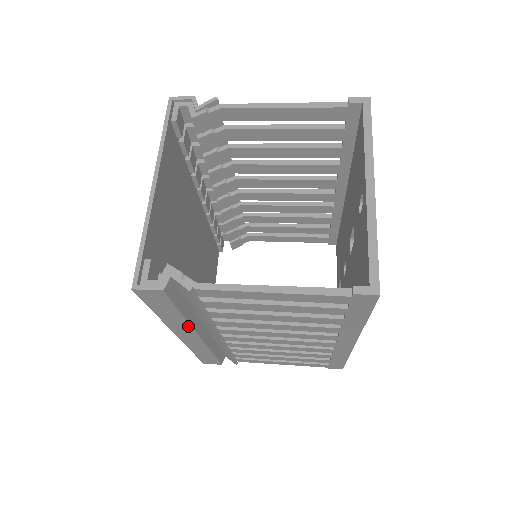
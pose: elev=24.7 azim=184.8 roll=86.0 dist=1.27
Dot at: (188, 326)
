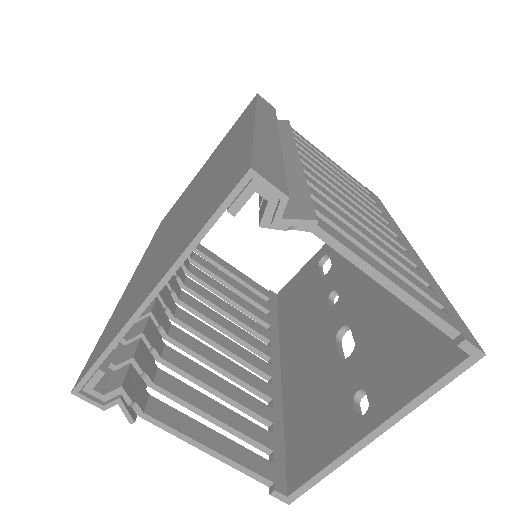
Dot at: occluded
